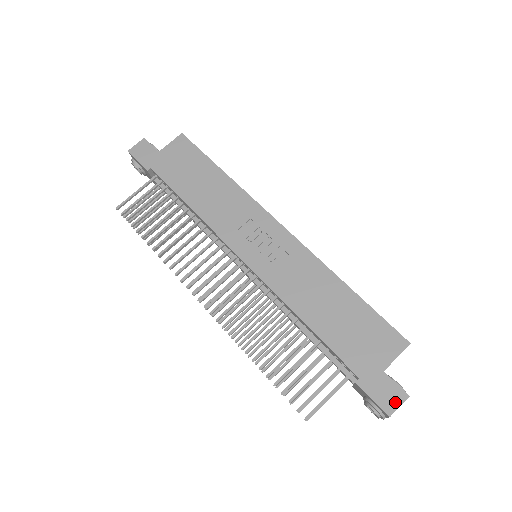
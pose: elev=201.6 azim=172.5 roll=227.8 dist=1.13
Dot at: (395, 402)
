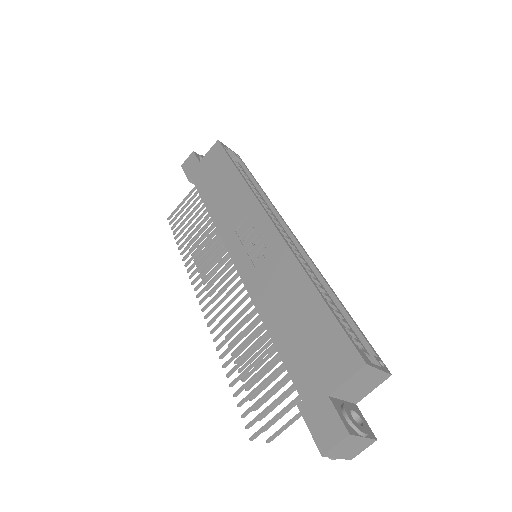
Dot at: (331, 438)
